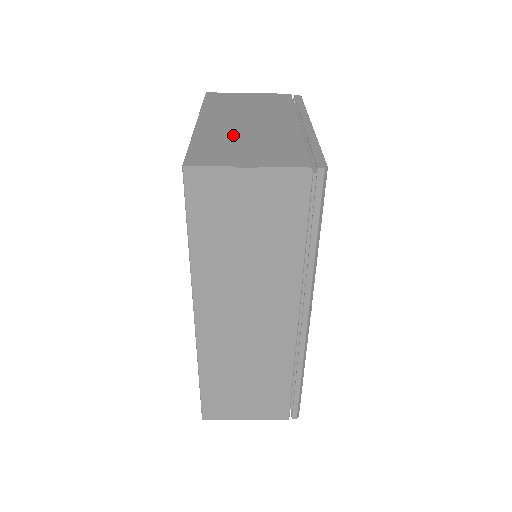
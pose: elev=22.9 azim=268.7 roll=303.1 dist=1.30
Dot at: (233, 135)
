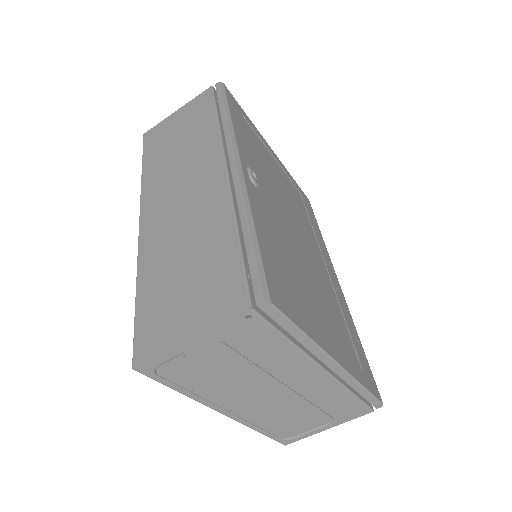
Dot at: occluded
